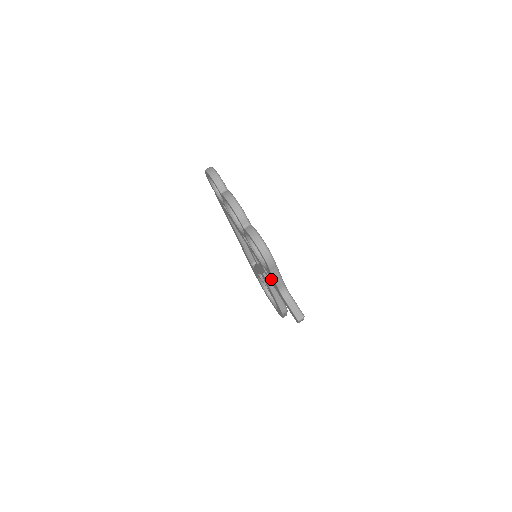
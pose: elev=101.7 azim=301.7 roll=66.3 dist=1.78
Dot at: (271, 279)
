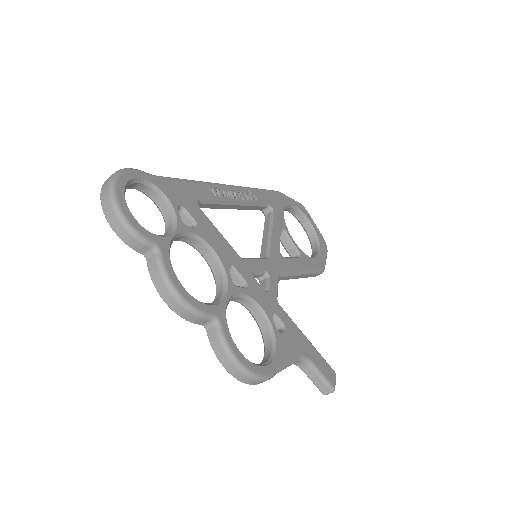
Dot at: occluded
